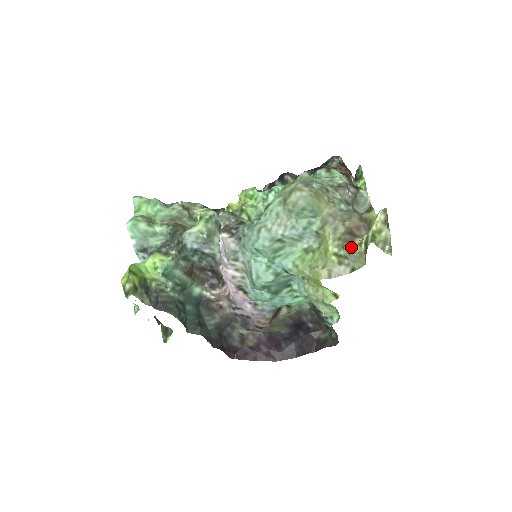
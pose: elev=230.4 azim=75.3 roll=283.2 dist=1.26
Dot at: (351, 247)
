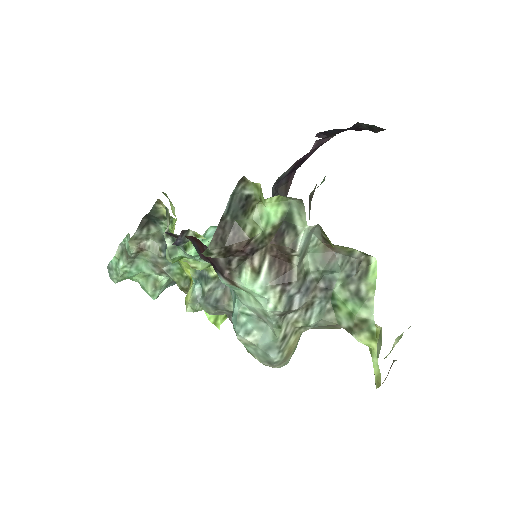
Dot at: occluded
